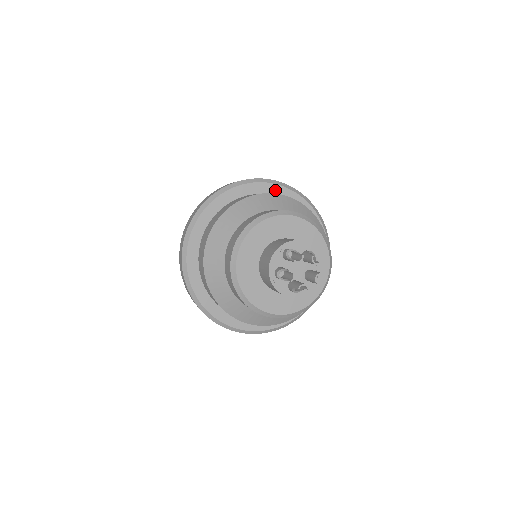
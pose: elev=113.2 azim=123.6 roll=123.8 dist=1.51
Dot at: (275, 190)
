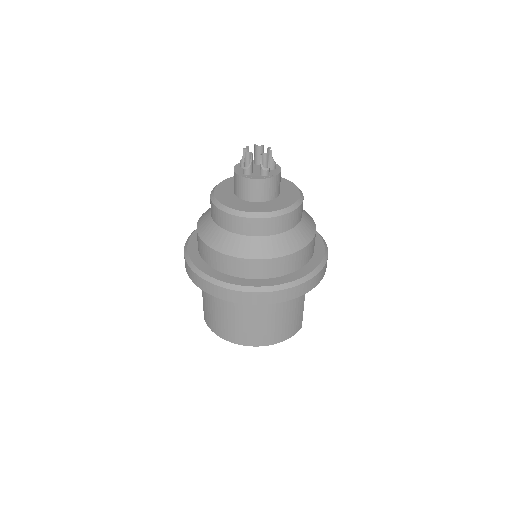
Dot at: occluded
